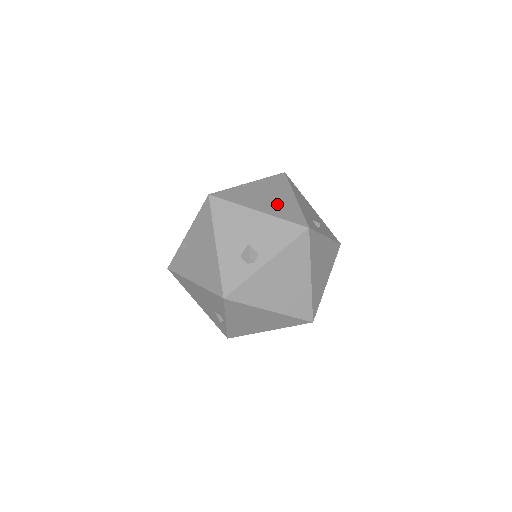
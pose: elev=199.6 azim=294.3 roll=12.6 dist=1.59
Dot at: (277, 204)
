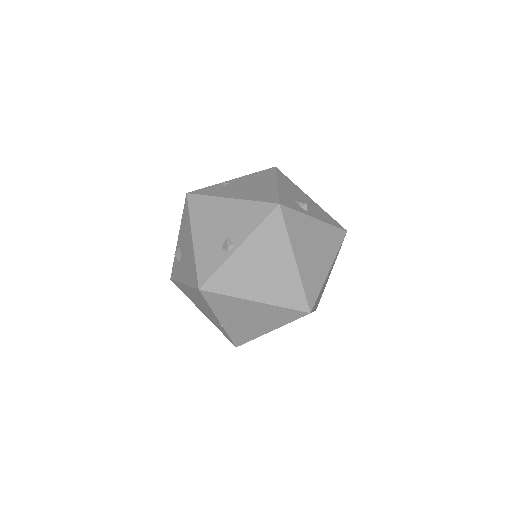
Dot at: occluded
